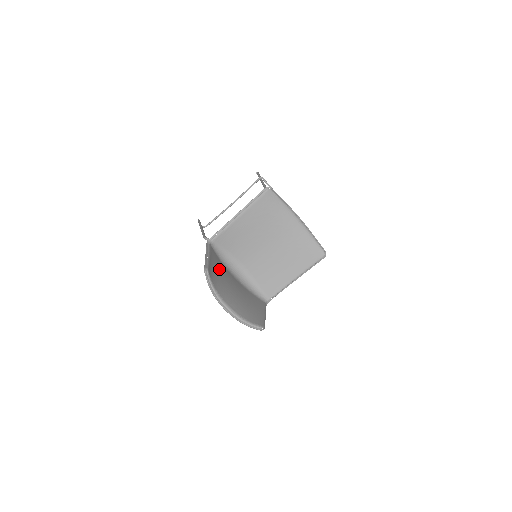
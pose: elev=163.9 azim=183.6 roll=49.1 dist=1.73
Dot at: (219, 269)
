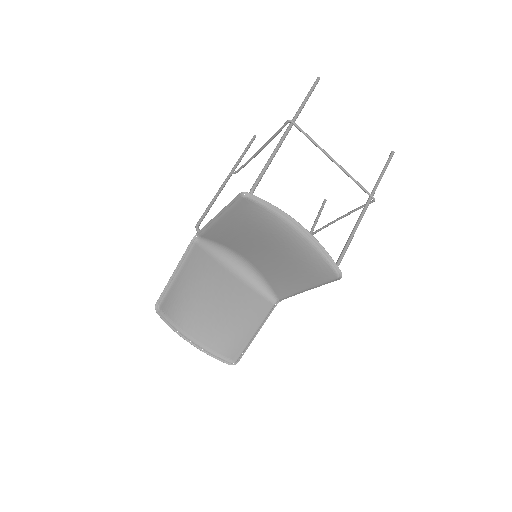
Dot at: (197, 281)
